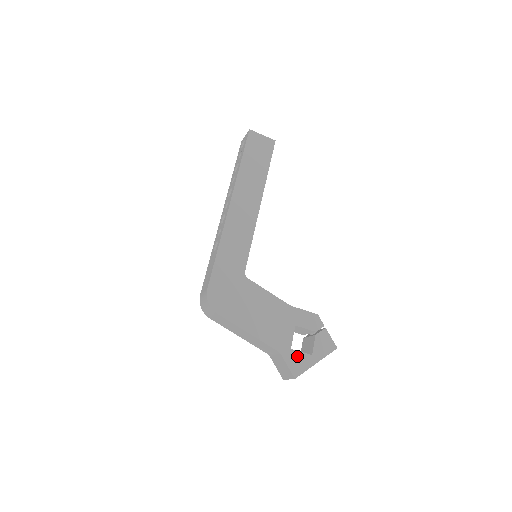
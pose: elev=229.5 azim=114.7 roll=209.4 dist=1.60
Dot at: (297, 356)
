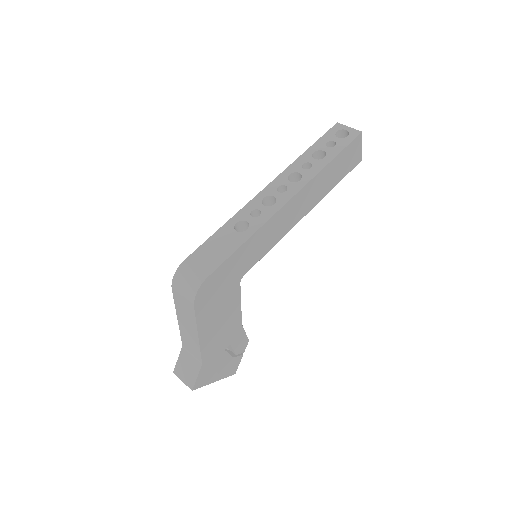
Dot at: (209, 371)
